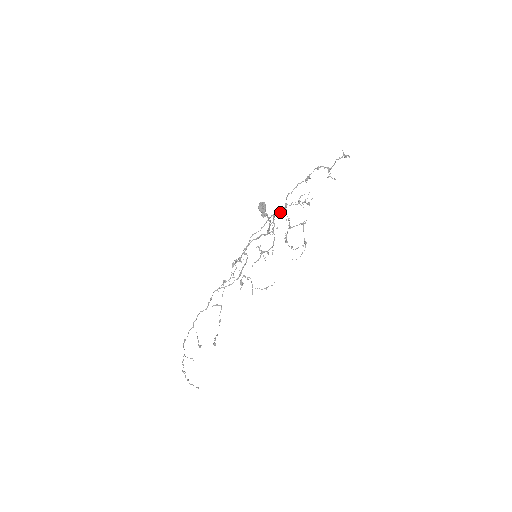
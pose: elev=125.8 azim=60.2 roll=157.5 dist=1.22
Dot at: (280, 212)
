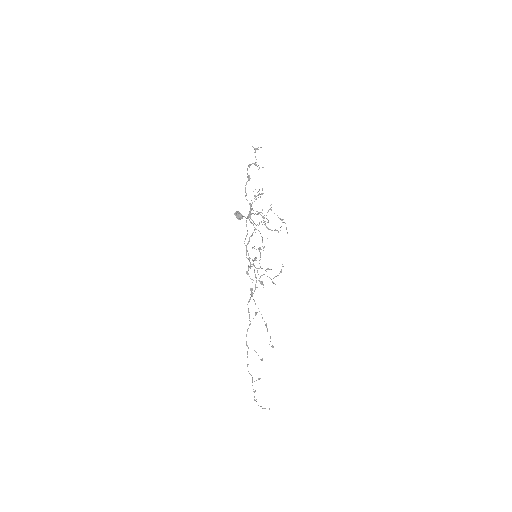
Dot at: (250, 212)
